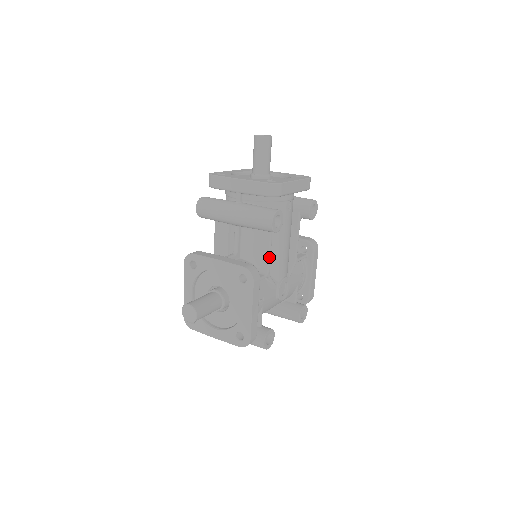
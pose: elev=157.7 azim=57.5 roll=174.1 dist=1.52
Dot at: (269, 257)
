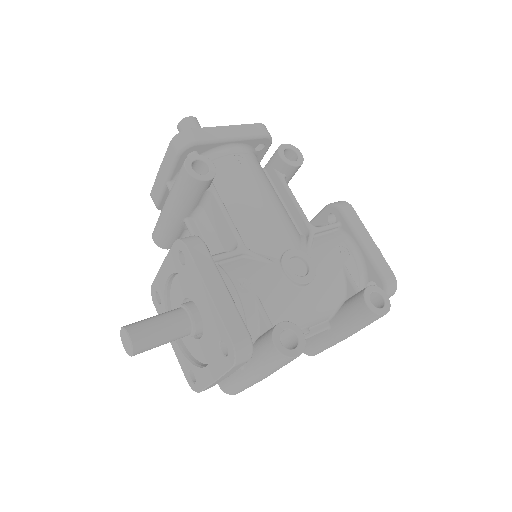
Dot at: (230, 225)
